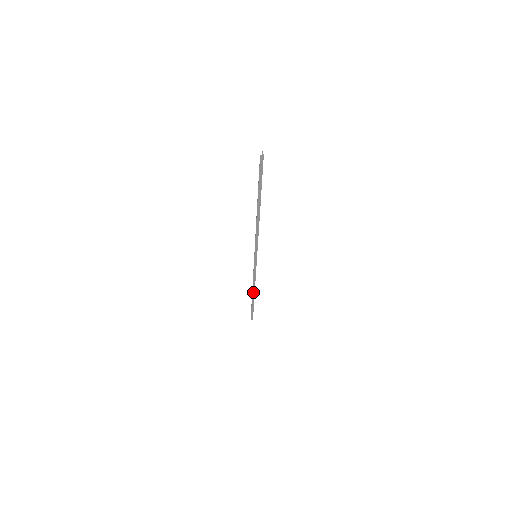
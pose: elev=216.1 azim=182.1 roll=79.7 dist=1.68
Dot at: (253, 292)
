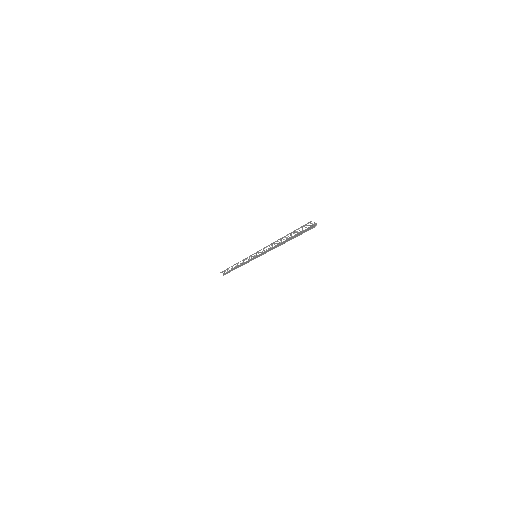
Dot at: occluded
